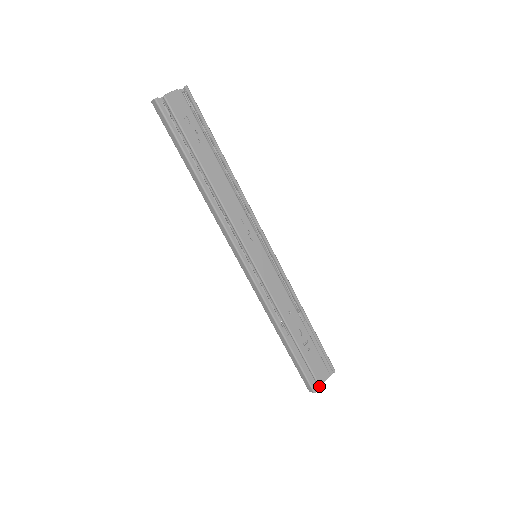
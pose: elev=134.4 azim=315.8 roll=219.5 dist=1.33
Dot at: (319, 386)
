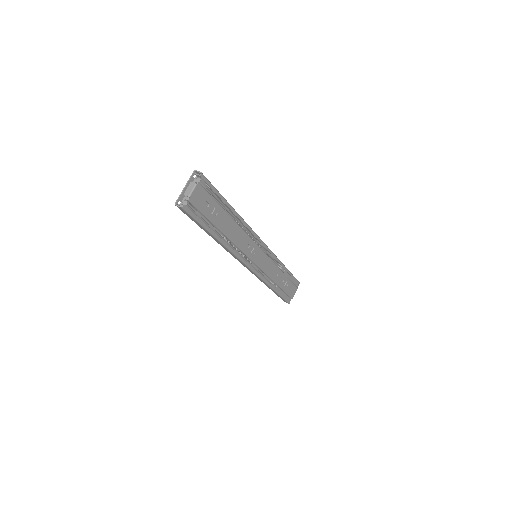
Dot at: occluded
